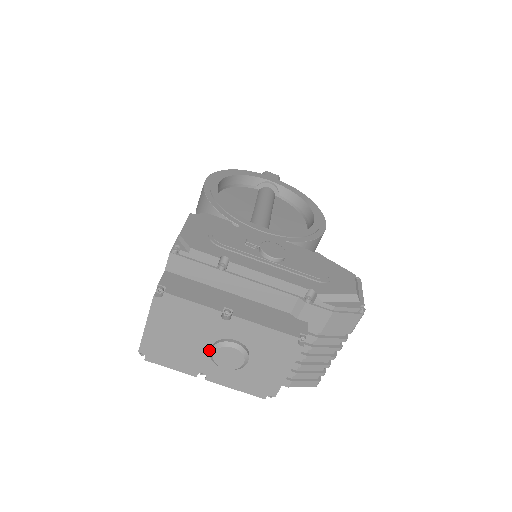
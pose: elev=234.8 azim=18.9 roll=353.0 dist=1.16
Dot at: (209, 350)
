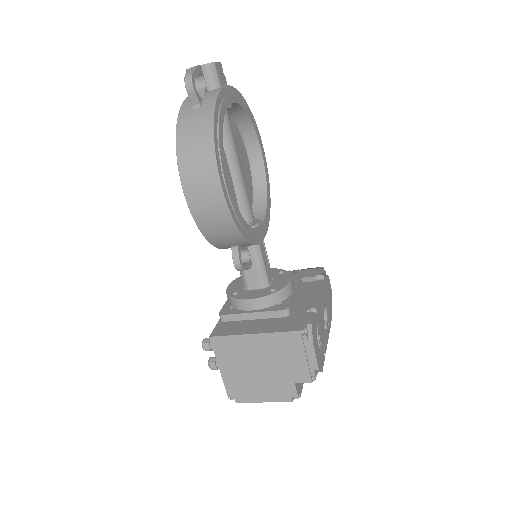
Dot at: occluded
